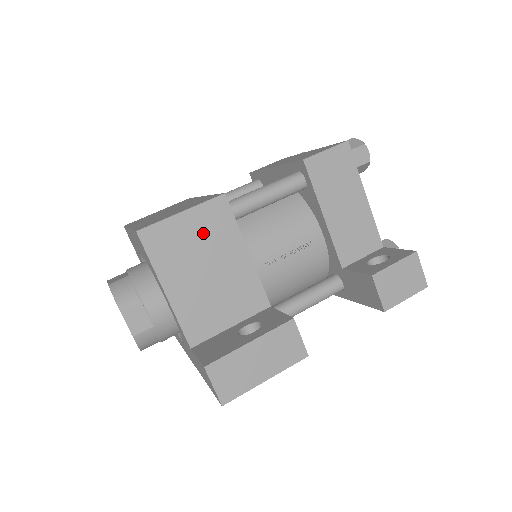
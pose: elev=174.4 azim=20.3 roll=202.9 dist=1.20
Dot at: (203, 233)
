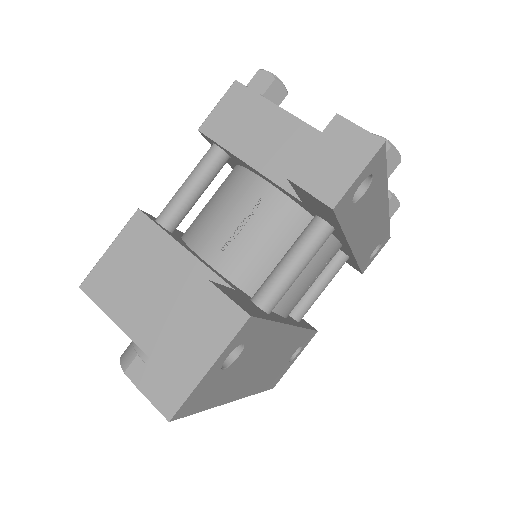
Dot at: (133, 255)
